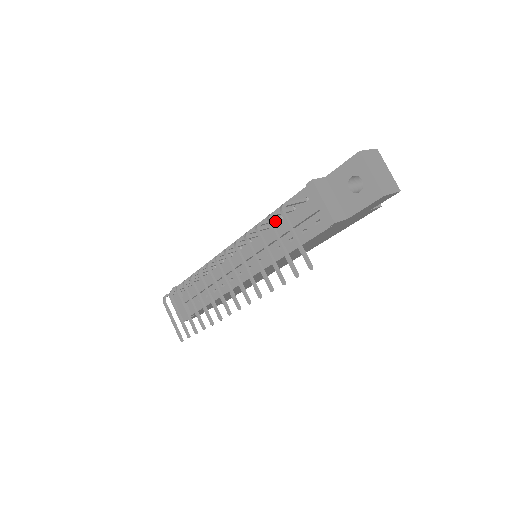
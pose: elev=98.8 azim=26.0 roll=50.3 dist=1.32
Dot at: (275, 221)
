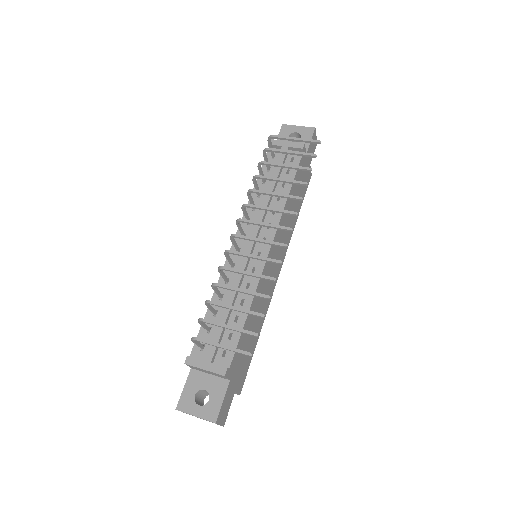
Dot at: occluded
